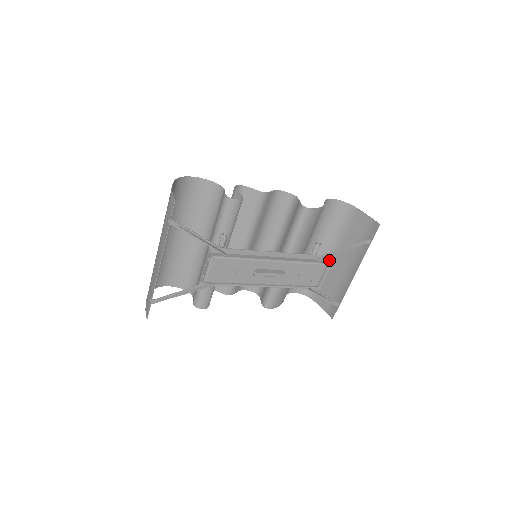
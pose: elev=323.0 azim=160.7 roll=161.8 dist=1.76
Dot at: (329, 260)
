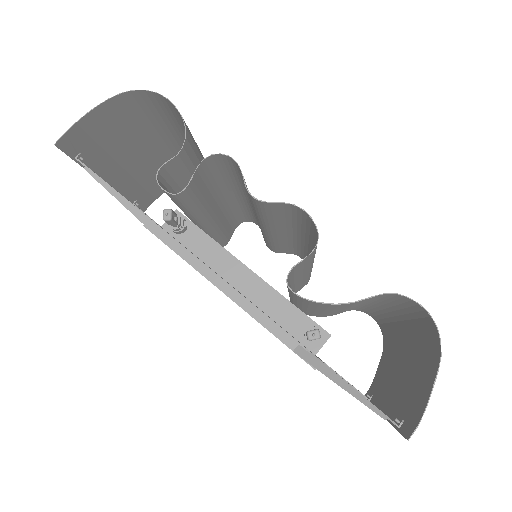
Dot at: (402, 349)
